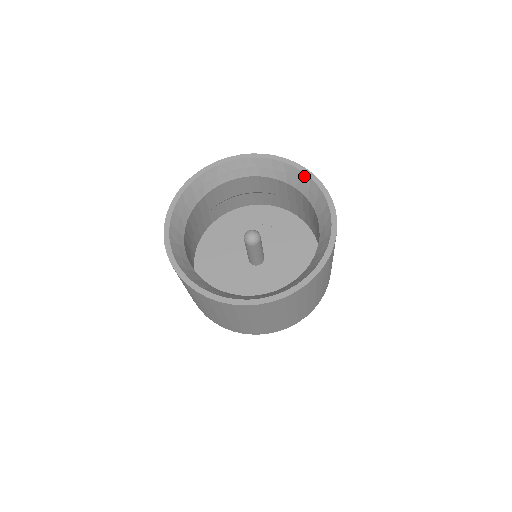
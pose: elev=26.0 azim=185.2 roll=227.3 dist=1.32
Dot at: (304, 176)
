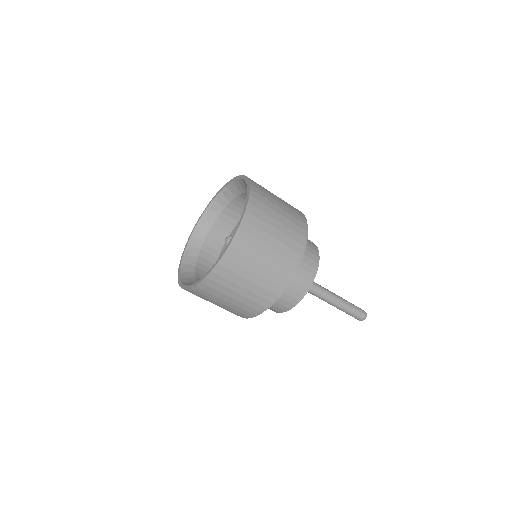
Dot at: (223, 191)
